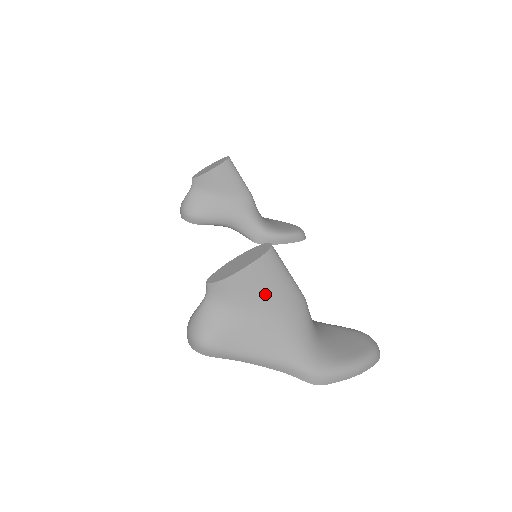
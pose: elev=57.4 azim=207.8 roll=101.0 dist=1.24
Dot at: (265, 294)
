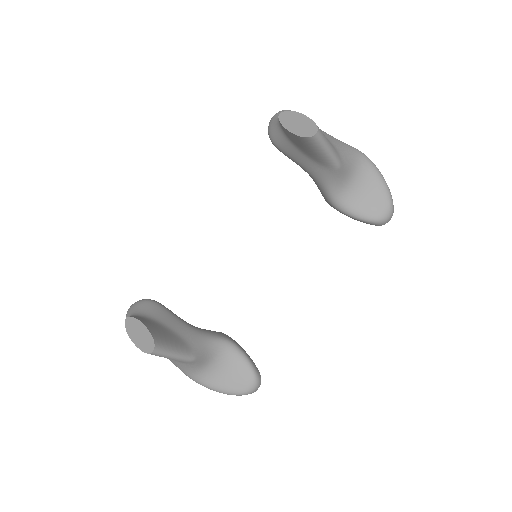
Dot at: occluded
